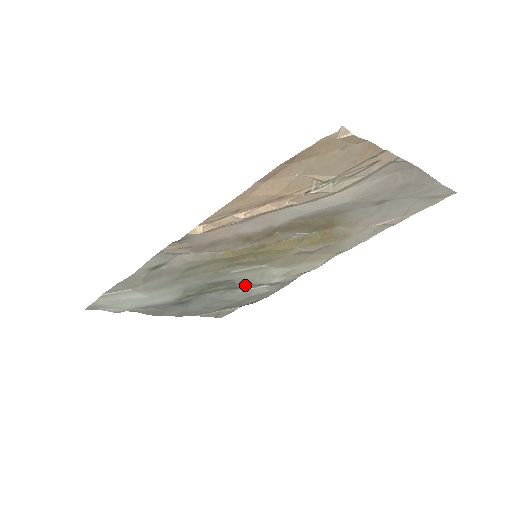
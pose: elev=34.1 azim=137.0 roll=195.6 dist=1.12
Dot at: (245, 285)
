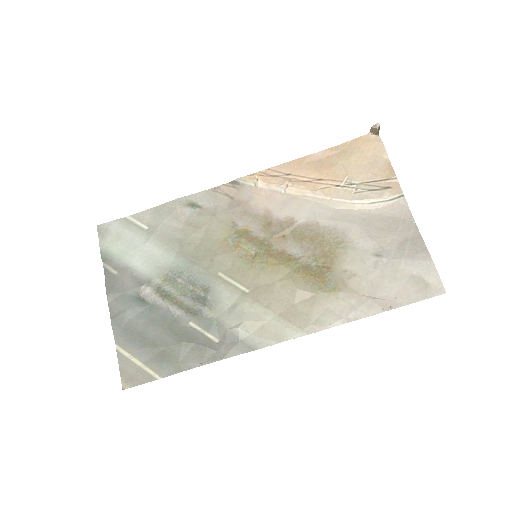
Dot at: (208, 314)
